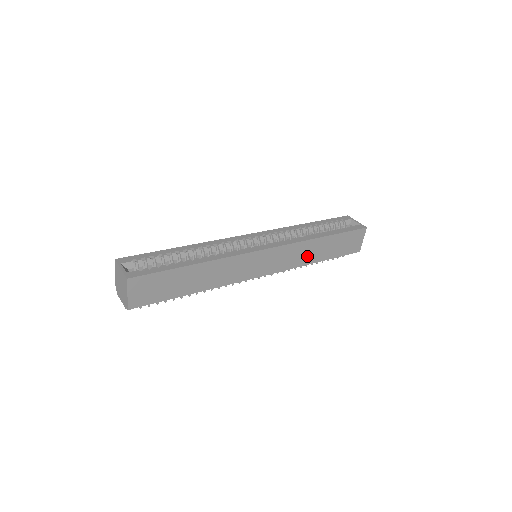
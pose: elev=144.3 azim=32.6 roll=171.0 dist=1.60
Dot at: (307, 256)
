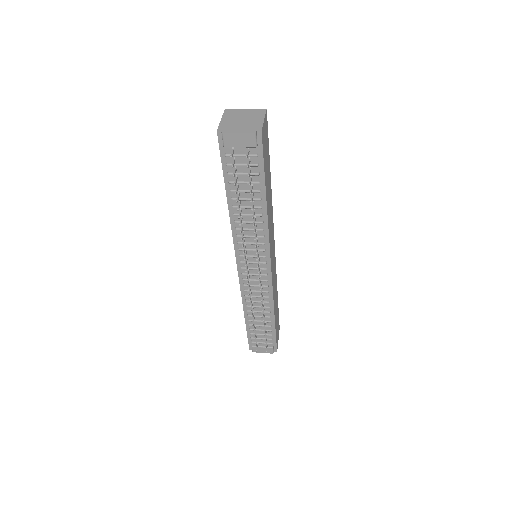
Dot at: (275, 297)
